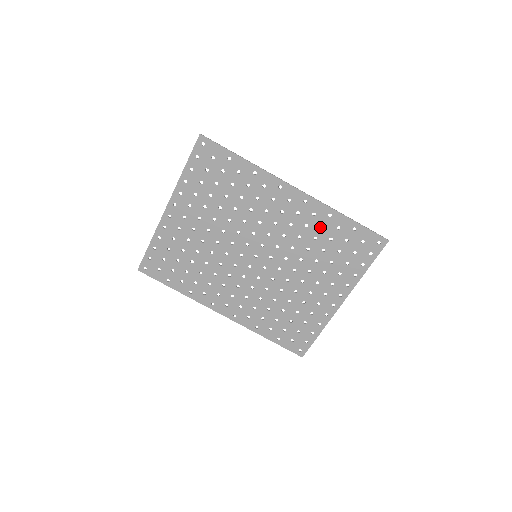
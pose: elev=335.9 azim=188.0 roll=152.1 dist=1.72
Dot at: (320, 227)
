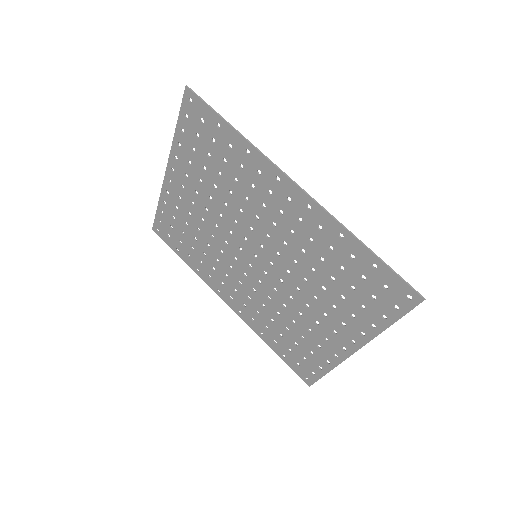
Dot at: (328, 247)
